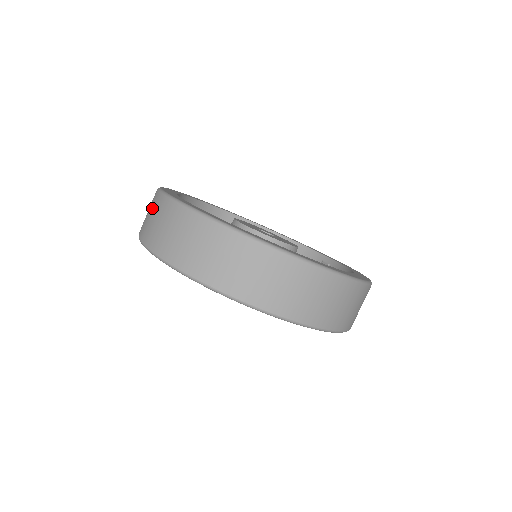
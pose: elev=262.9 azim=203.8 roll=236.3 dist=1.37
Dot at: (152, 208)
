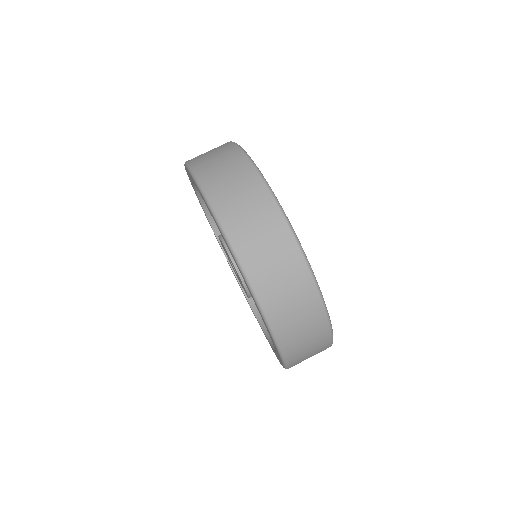
Dot at: occluded
